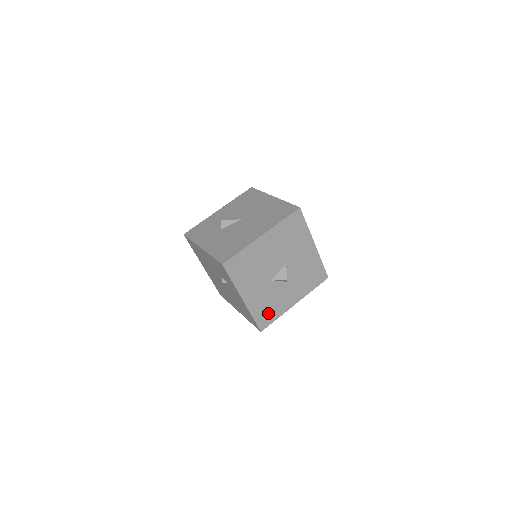
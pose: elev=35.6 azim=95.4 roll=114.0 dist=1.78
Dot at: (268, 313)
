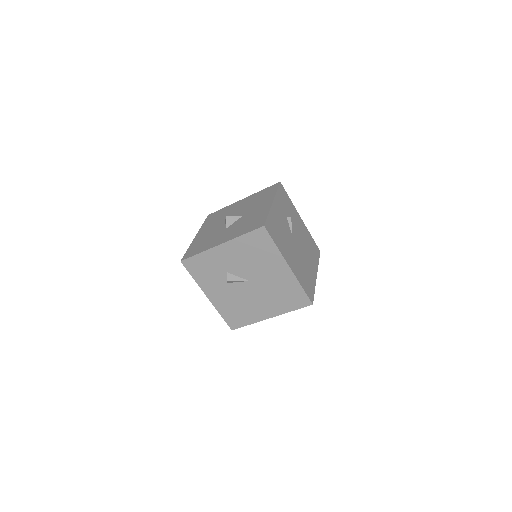
Dot at: occluded
